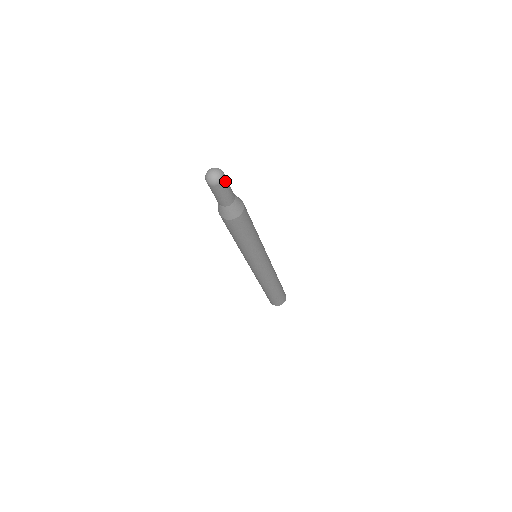
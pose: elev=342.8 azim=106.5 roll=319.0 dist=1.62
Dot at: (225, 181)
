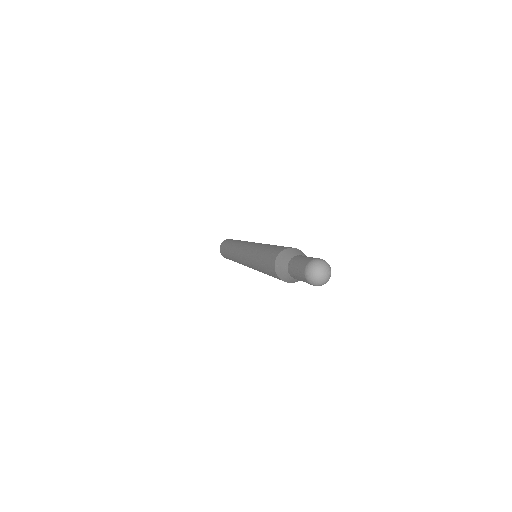
Dot at: occluded
